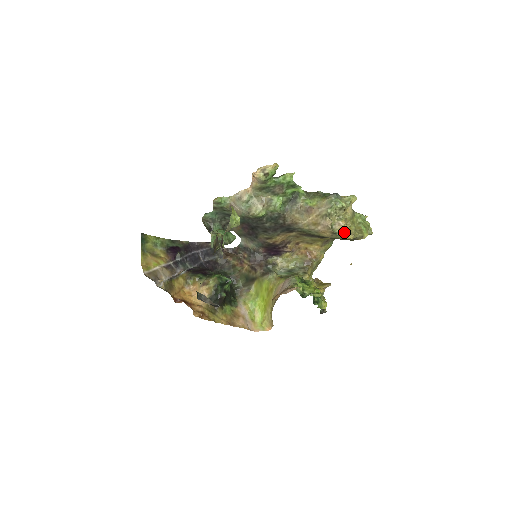
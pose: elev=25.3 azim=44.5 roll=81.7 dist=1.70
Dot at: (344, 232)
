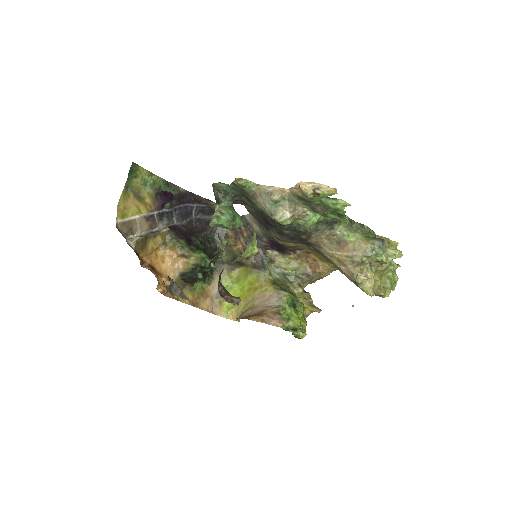
Dot at: (367, 286)
